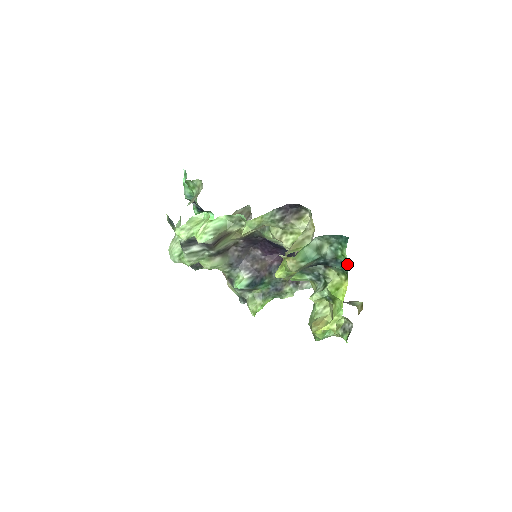
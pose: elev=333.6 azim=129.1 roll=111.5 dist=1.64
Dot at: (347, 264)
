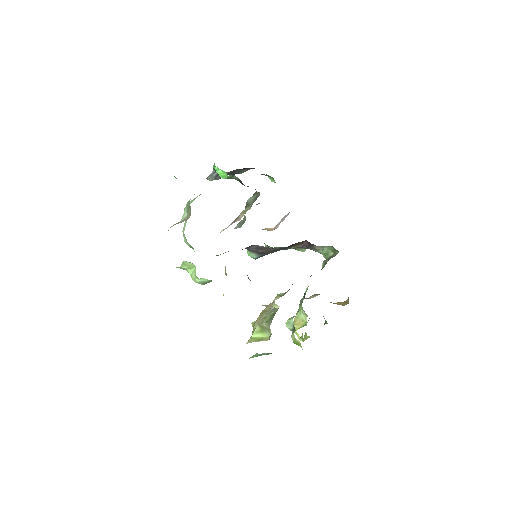
Dot at: occluded
